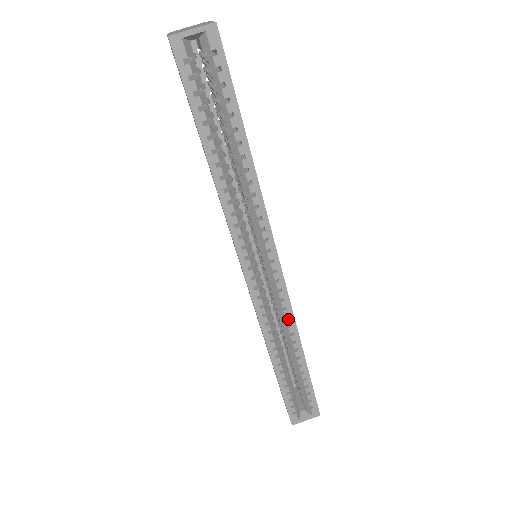
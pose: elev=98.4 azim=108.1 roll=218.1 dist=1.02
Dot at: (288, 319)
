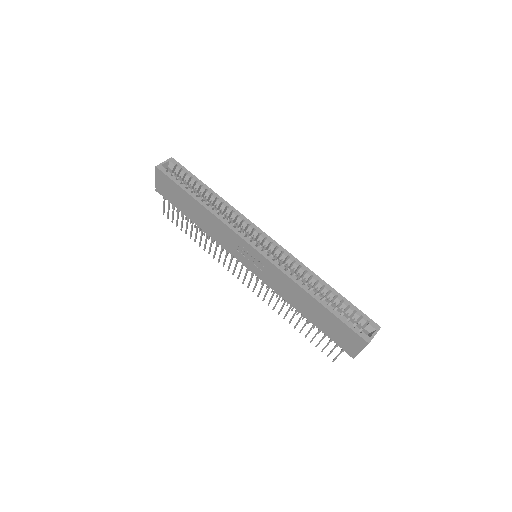
Dot at: (296, 263)
